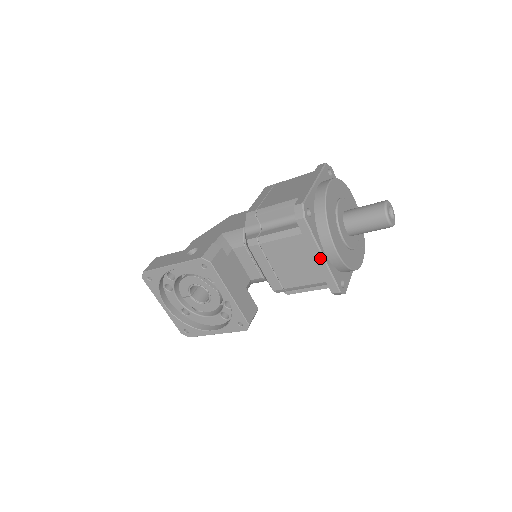
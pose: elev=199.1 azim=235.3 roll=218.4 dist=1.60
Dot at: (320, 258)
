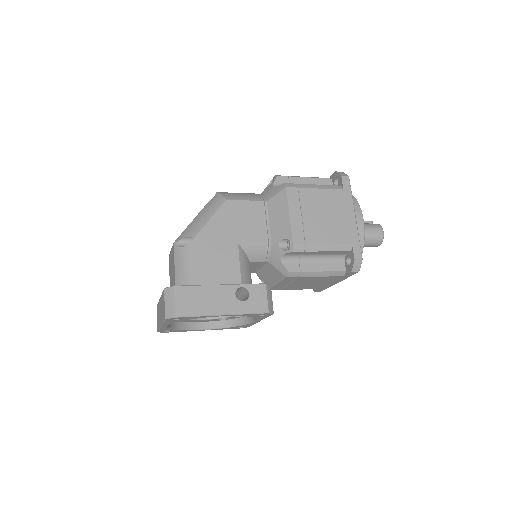
Dot at: (336, 283)
